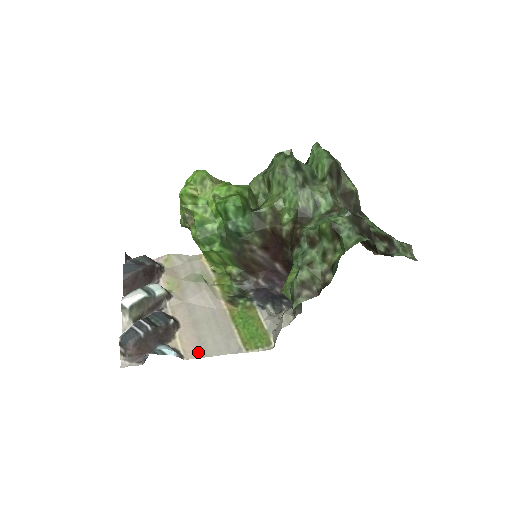
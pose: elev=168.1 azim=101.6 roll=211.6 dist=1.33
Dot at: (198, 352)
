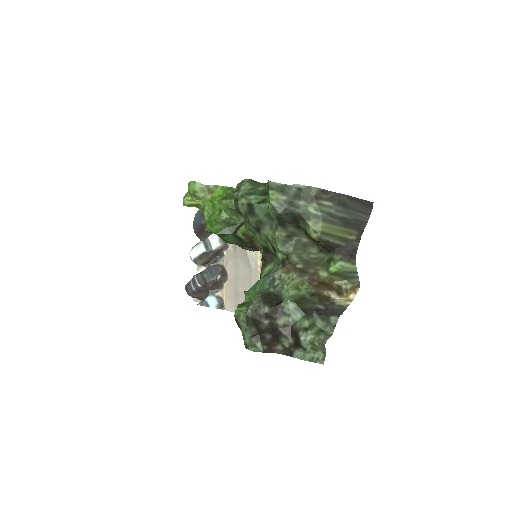
Dot at: (233, 306)
